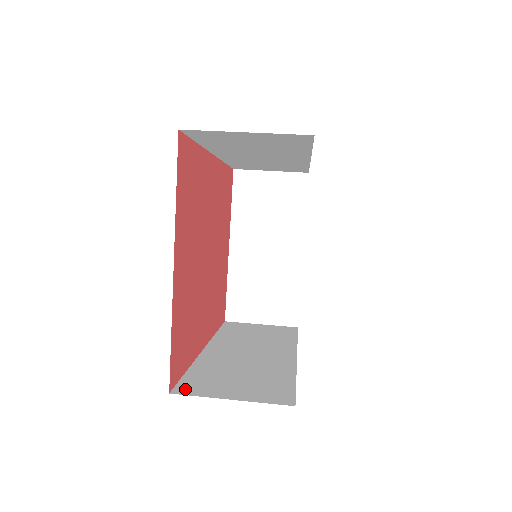
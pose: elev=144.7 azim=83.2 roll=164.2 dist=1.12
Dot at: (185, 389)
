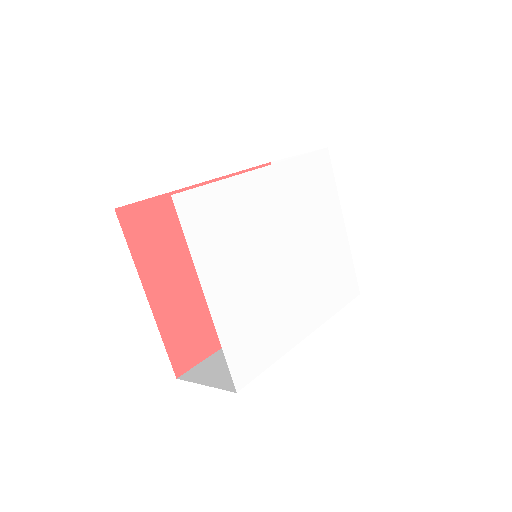
Dot at: (189, 375)
